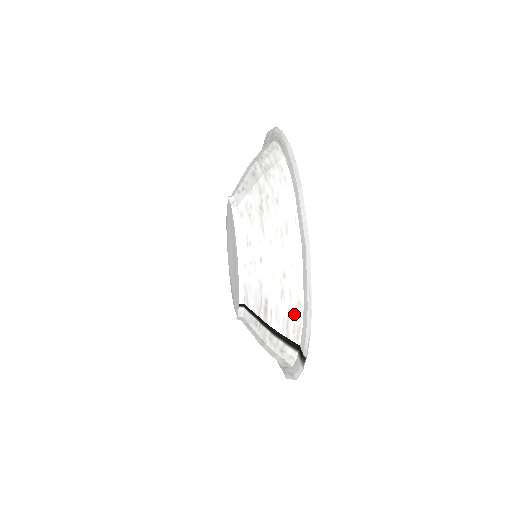
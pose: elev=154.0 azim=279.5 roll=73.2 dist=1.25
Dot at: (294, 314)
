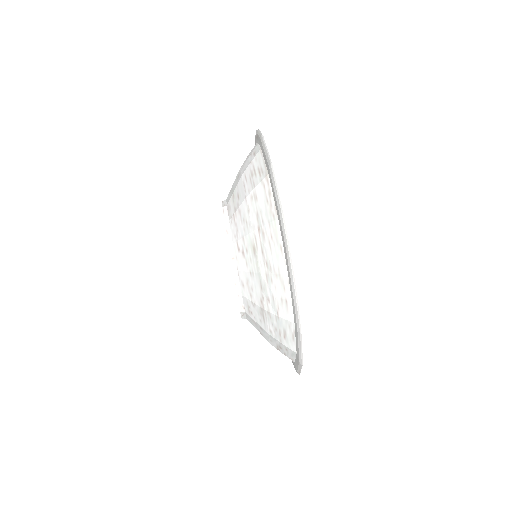
Dot at: occluded
